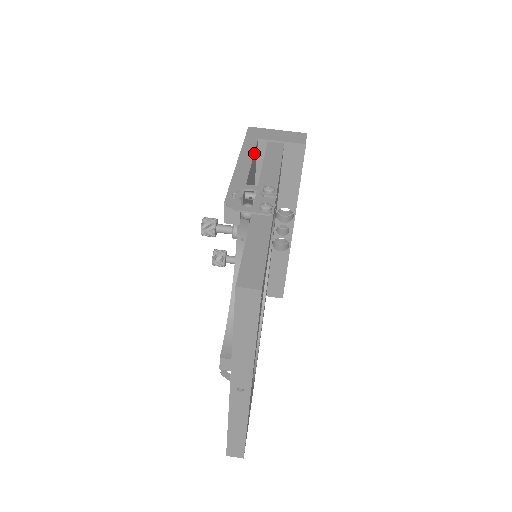
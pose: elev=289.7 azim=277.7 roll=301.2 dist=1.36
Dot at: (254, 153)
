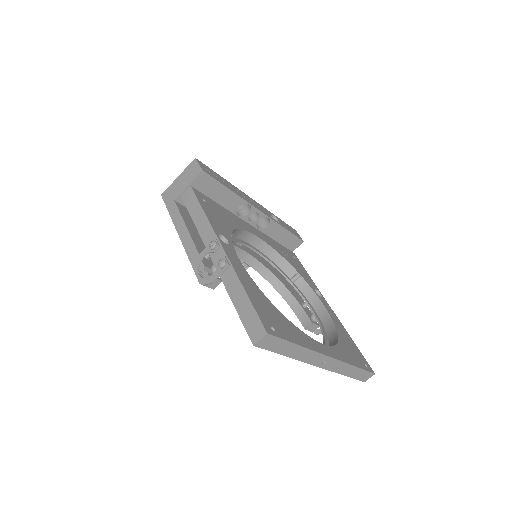
Dot at: (182, 217)
